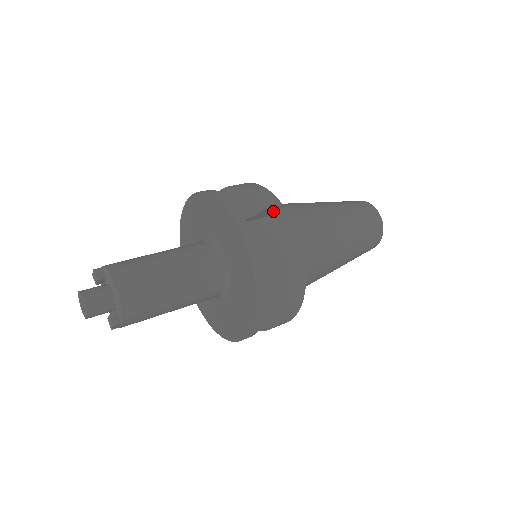
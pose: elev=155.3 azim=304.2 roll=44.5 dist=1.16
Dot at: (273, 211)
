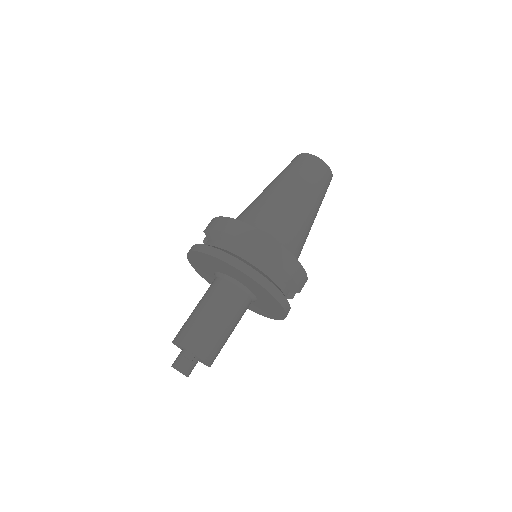
Dot at: occluded
